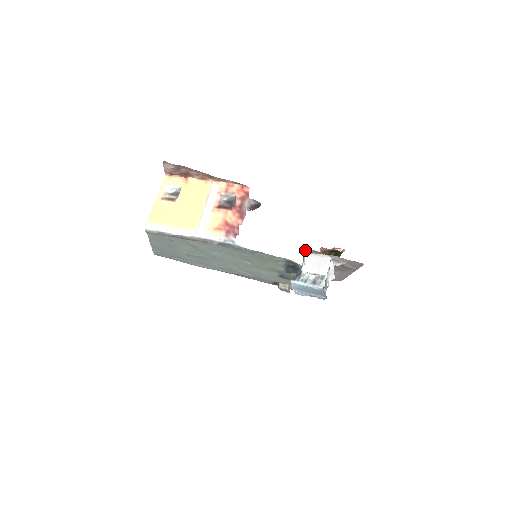
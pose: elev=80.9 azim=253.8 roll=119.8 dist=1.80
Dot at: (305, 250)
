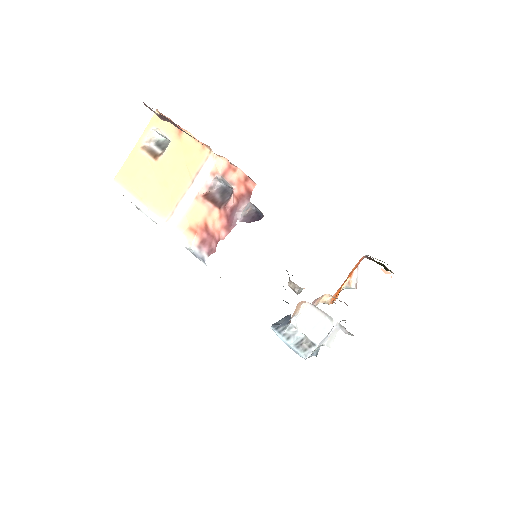
Dot at: (303, 301)
